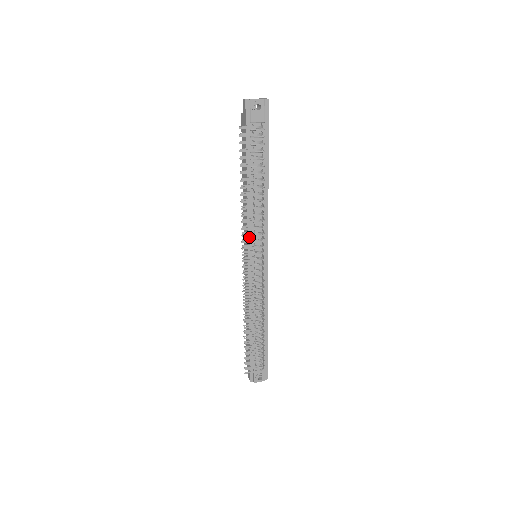
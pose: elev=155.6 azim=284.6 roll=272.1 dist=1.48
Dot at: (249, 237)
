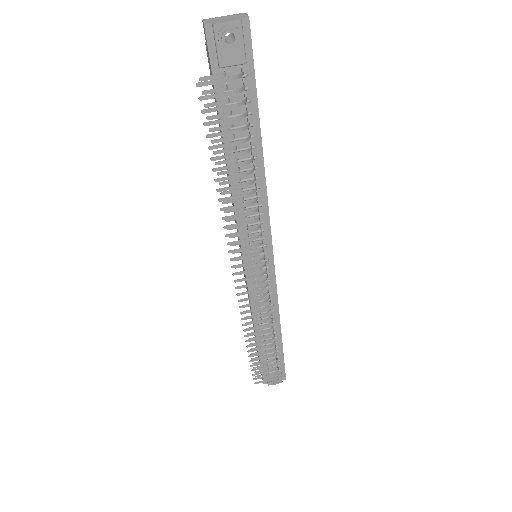
Dot at: (241, 238)
